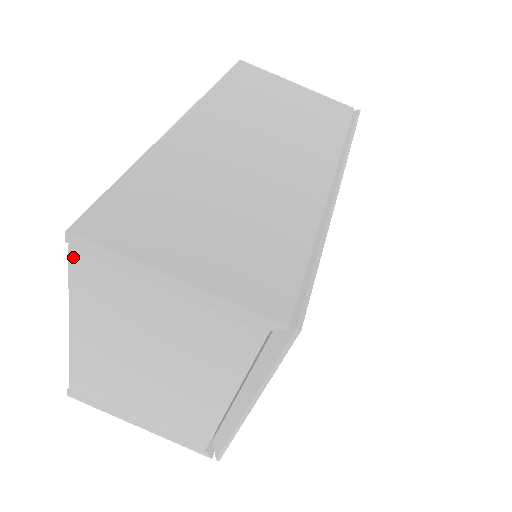
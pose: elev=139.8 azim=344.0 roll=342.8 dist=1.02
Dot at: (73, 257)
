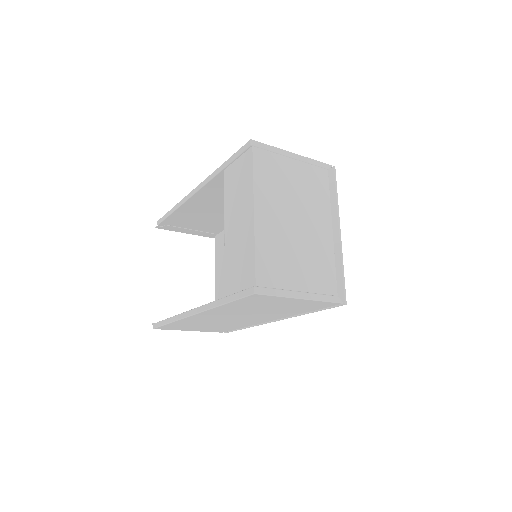
Dot at: (254, 153)
